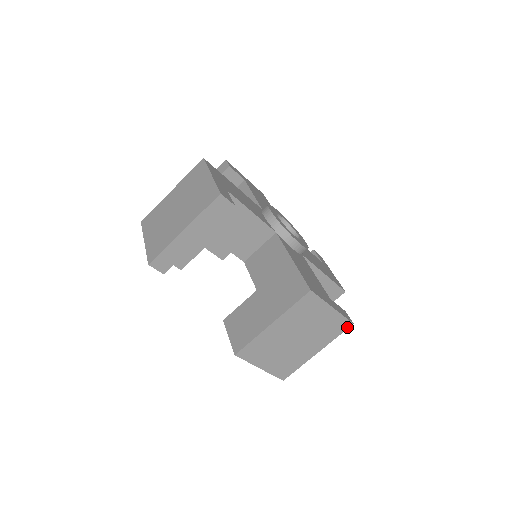
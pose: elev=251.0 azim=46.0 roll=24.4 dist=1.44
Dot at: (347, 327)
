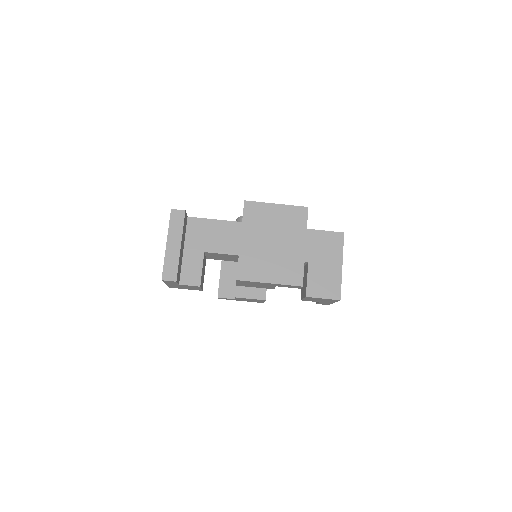
Dot at: (306, 212)
